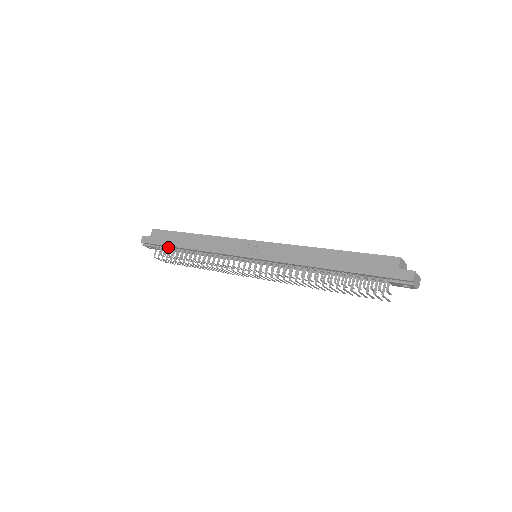
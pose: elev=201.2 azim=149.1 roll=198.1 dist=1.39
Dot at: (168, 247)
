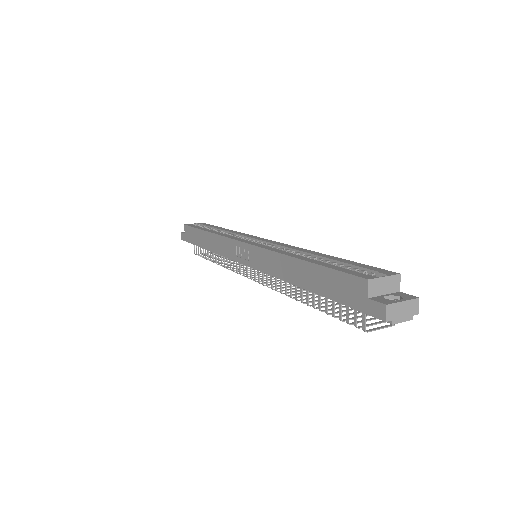
Dot at: occluded
